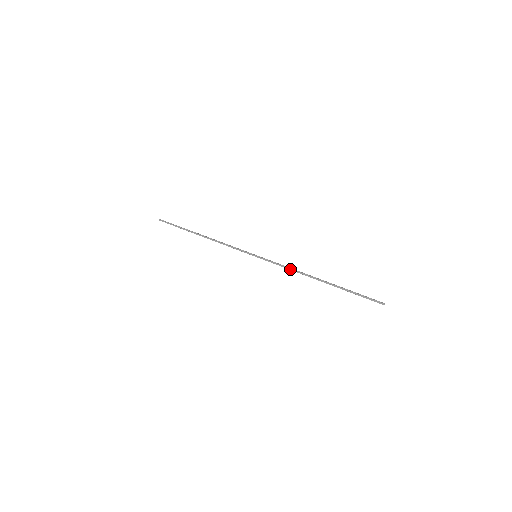
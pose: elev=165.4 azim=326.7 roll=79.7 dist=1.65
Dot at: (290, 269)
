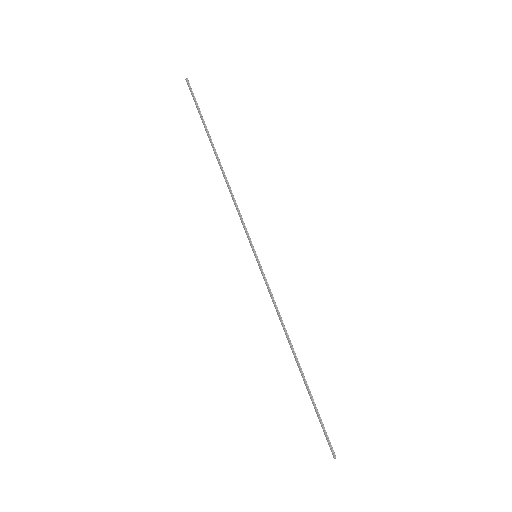
Dot at: (277, 314)
